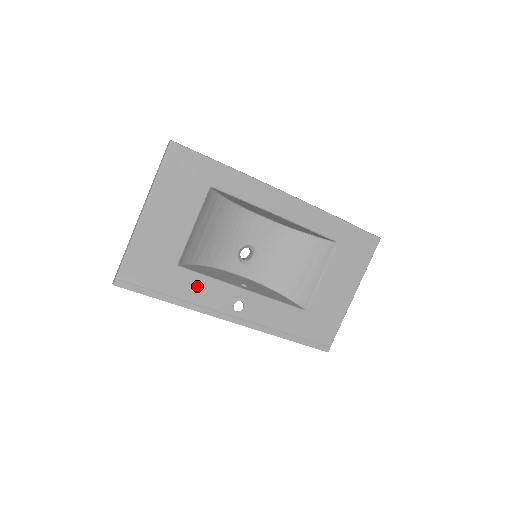
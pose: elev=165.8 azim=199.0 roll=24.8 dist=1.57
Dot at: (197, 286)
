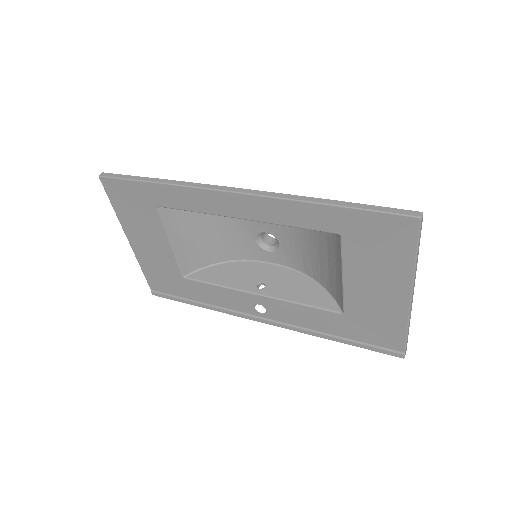
Dot at: (210, 293)
